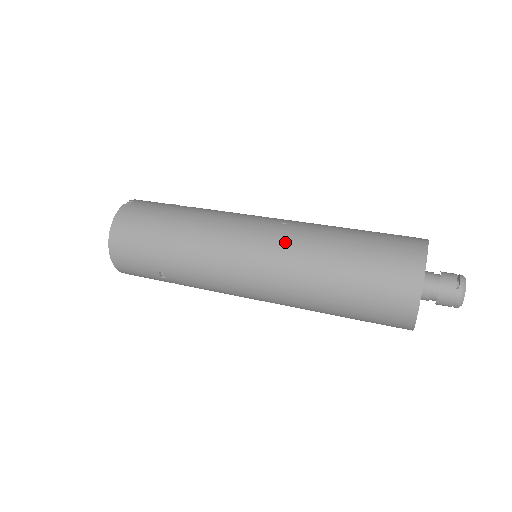
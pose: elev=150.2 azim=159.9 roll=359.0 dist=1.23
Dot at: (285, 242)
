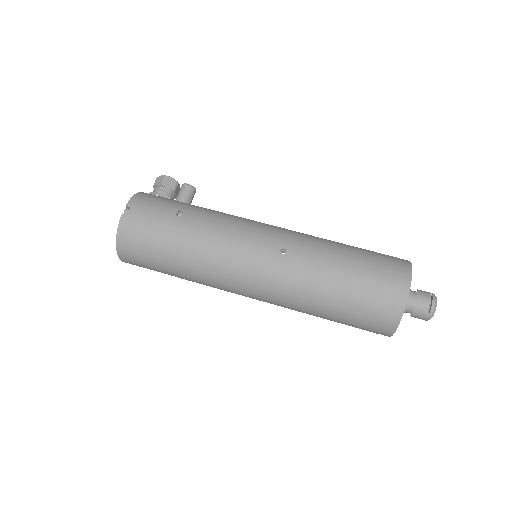
Dot at: (284, 276)
